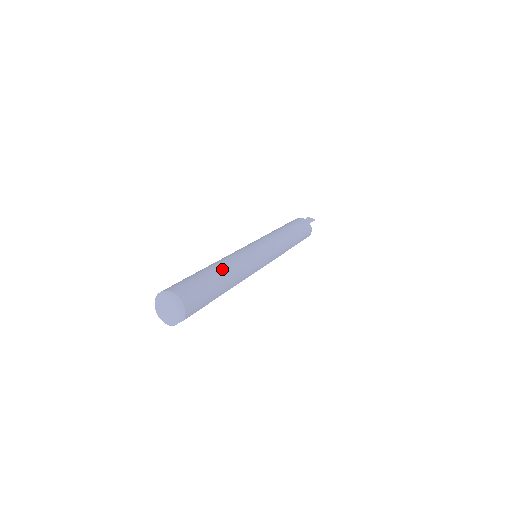
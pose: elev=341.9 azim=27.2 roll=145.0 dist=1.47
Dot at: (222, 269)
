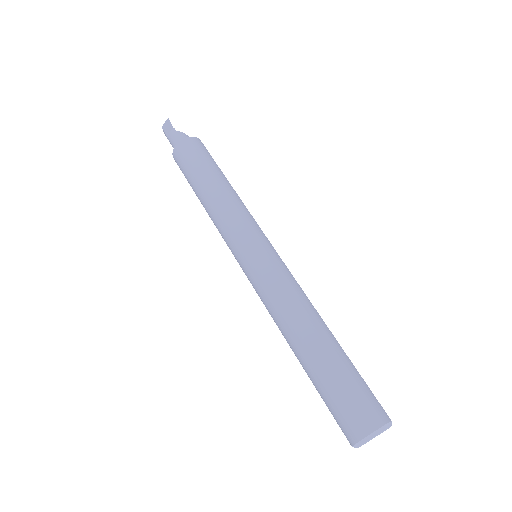
Dot at: (307, 343)
